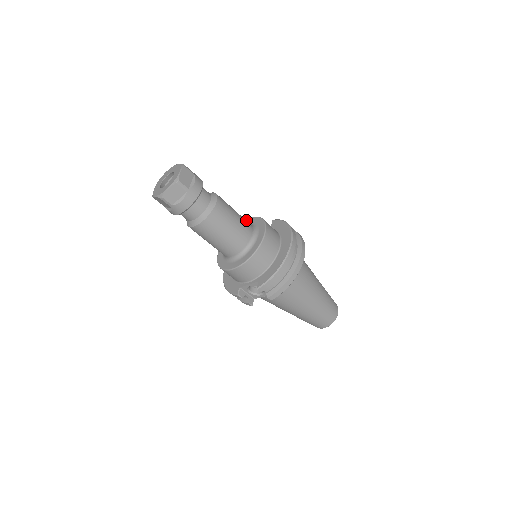
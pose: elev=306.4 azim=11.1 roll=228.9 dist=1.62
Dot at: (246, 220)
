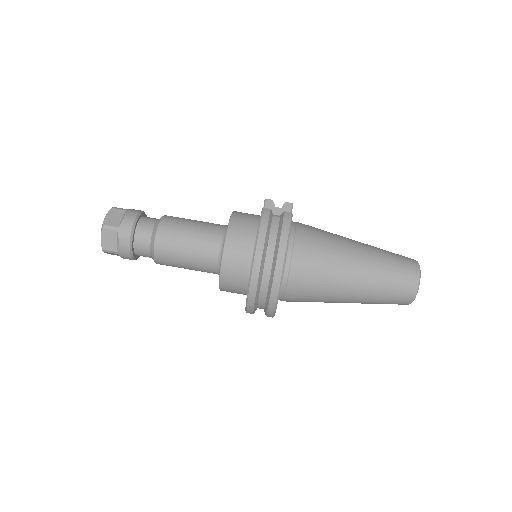
Dot at: occluded
